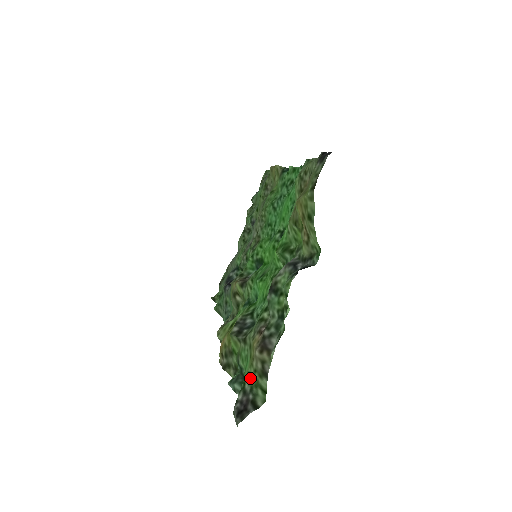
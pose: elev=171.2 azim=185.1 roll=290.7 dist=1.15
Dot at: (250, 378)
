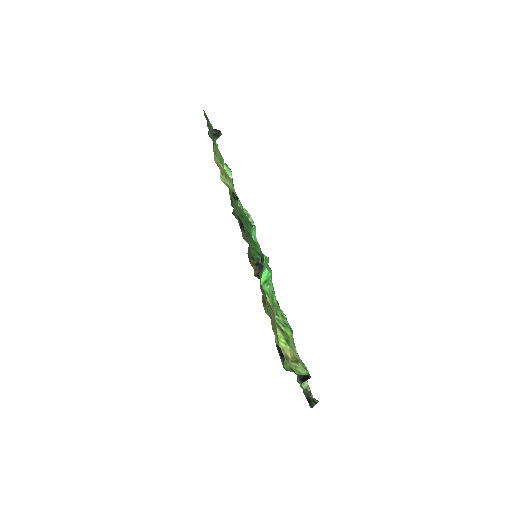
Dot at: occluded
